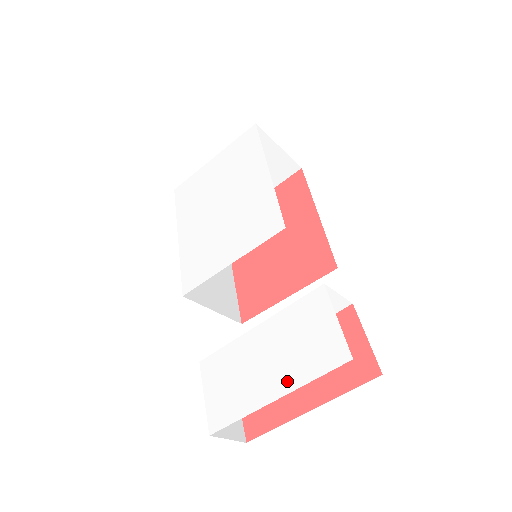
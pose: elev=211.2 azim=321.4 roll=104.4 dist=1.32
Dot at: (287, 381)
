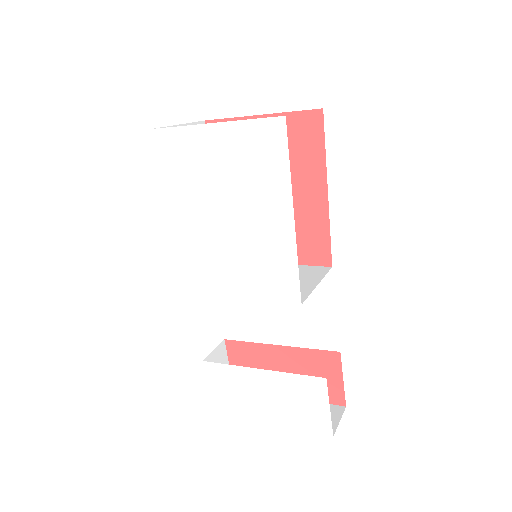
Dot at: (281, 419)
